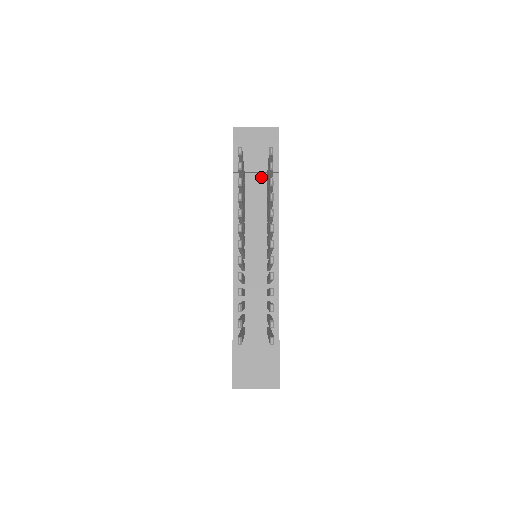
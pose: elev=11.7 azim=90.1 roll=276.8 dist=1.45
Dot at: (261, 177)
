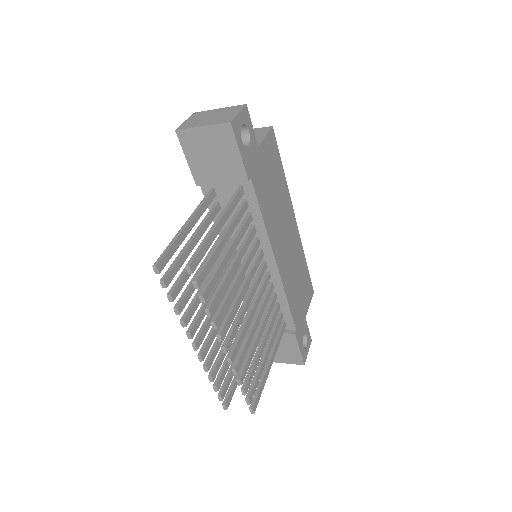
Dot at: (231, 185)
